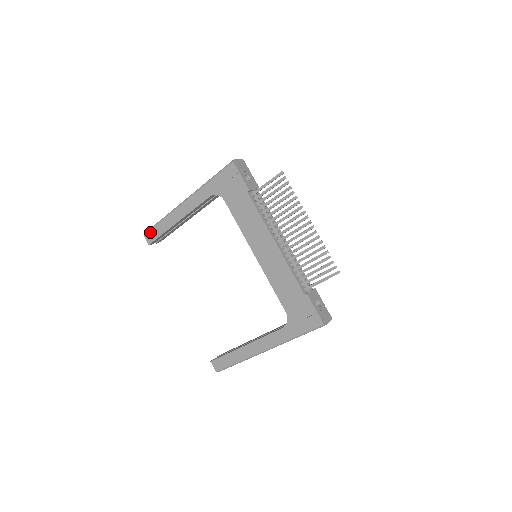
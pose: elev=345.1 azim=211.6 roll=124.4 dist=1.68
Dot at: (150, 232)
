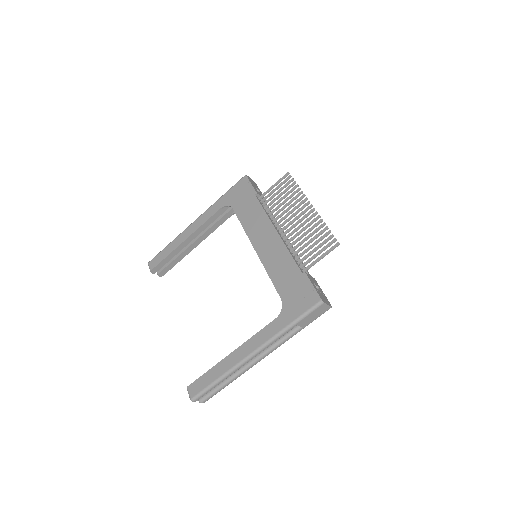
Dot at: (155, 258)
